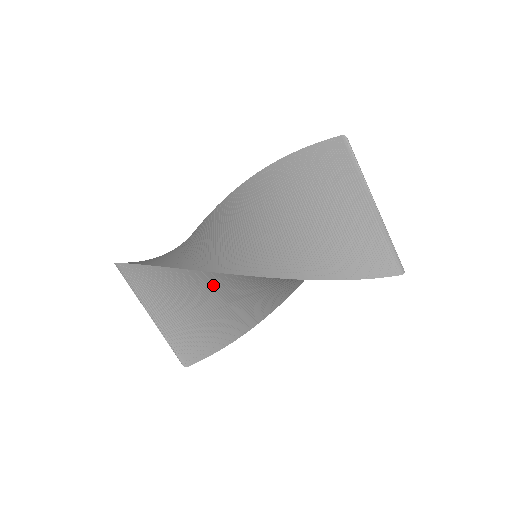
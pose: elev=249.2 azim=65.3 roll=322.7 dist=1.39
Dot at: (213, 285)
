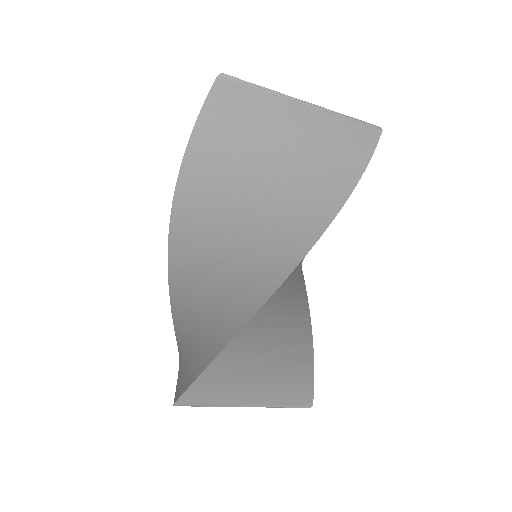
Dot at: (271, 312)
